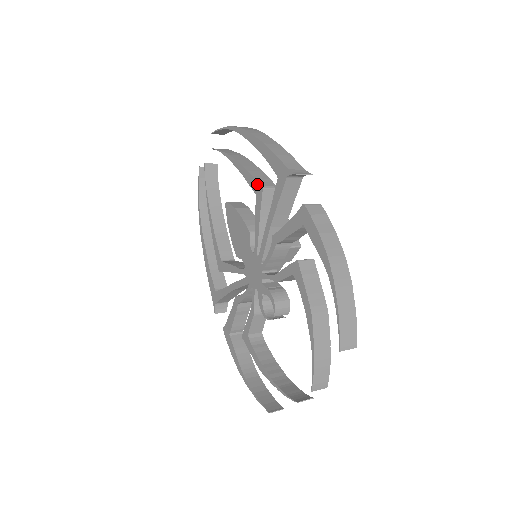
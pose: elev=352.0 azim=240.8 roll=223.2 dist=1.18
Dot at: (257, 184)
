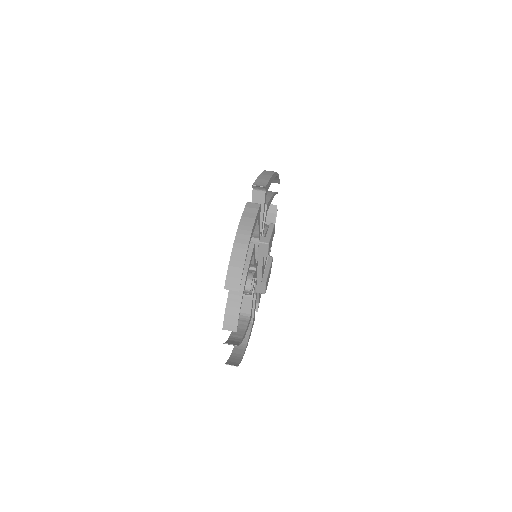
Dot at: occluded
